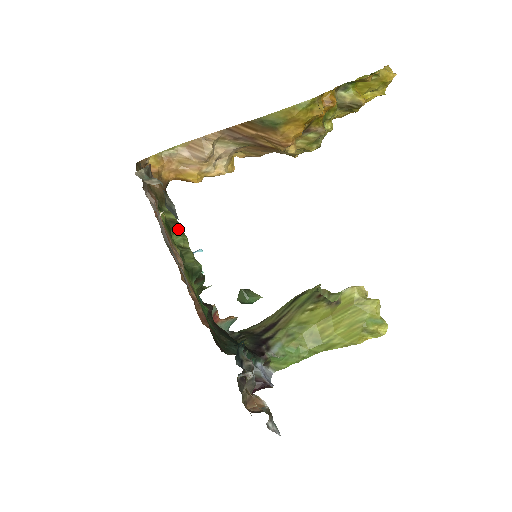
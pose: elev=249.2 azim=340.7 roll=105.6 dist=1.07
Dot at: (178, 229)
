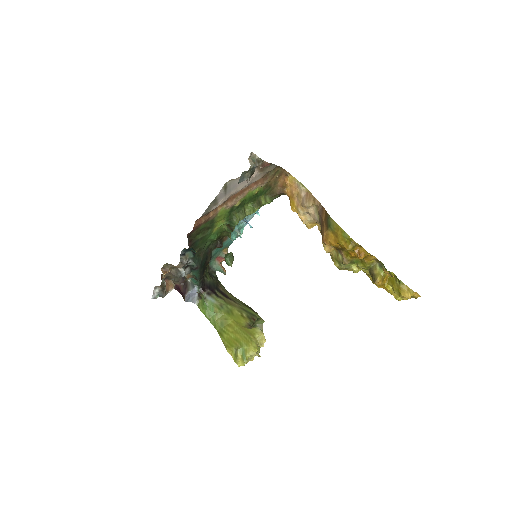
Dot at: (256, 206)
